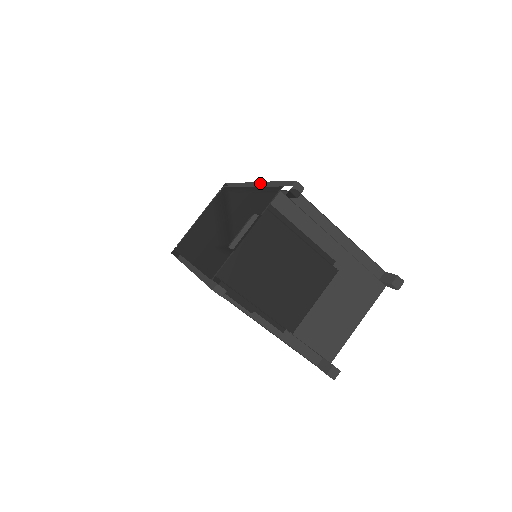
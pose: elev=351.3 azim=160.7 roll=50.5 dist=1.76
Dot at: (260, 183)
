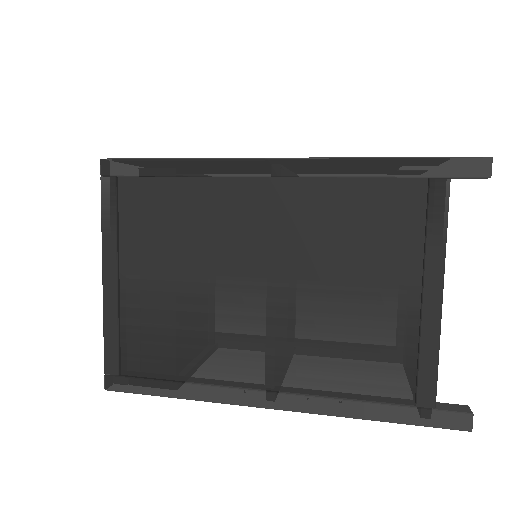
Dot at: occluded
